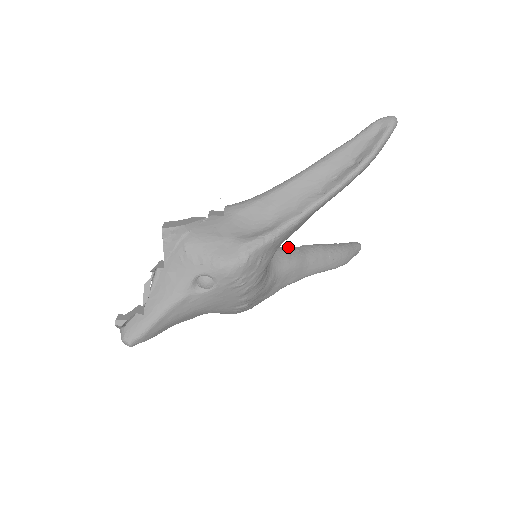
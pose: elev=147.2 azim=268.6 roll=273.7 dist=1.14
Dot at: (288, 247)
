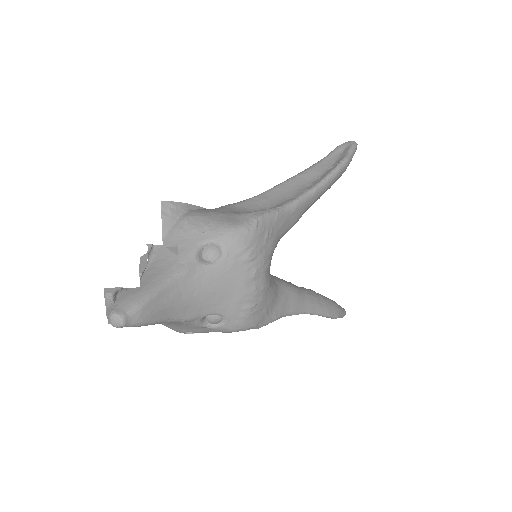
Dot at: occluded
